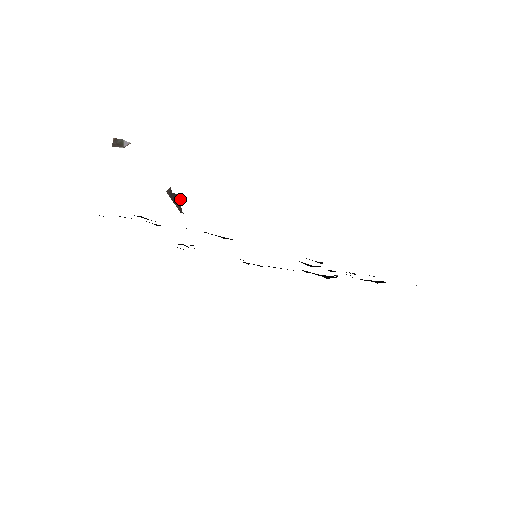
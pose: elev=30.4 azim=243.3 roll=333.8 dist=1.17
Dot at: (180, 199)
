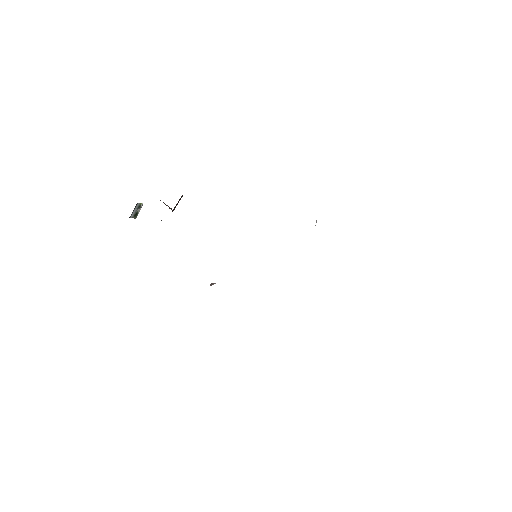
Dot at: (170, 208)
